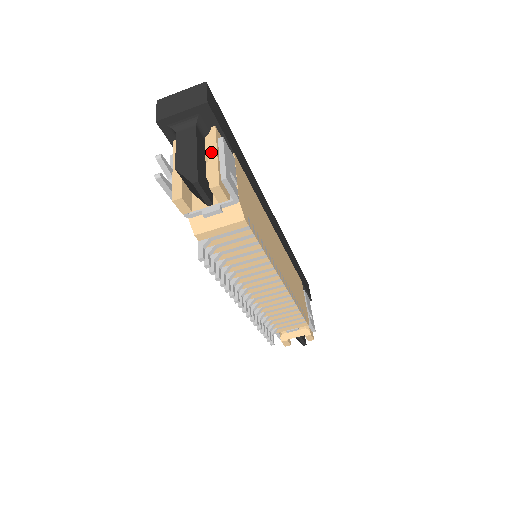
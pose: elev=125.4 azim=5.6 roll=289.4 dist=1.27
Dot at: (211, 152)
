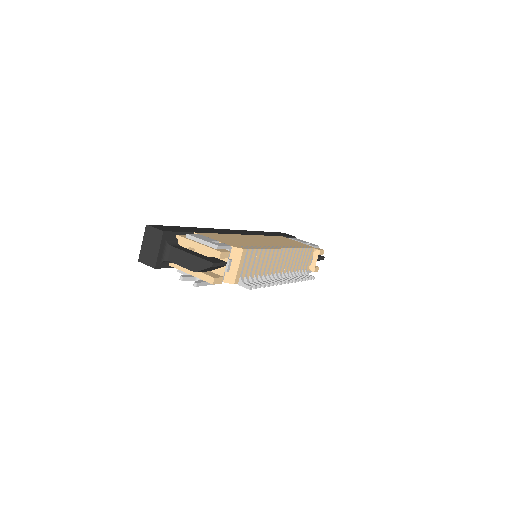
Dot at: (194, 246)
